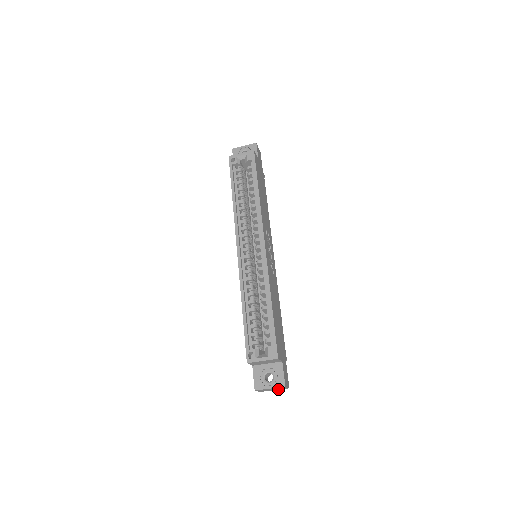
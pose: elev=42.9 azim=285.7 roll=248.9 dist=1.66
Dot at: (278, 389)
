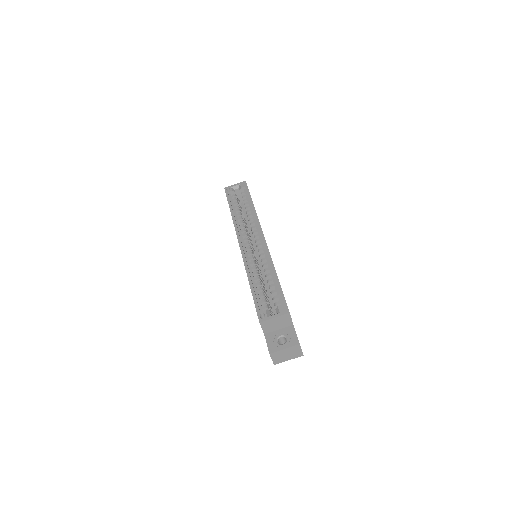
Dot at: (292, 357)
